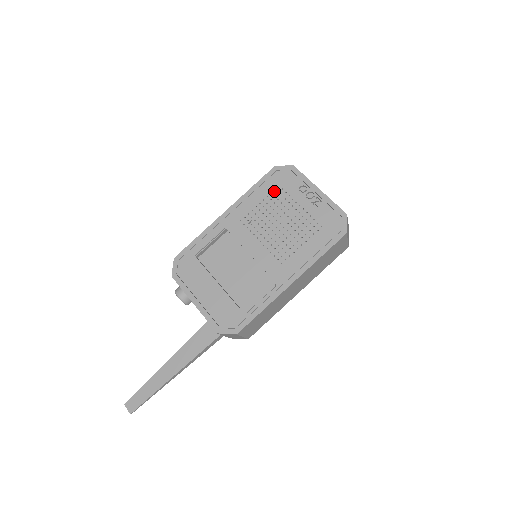
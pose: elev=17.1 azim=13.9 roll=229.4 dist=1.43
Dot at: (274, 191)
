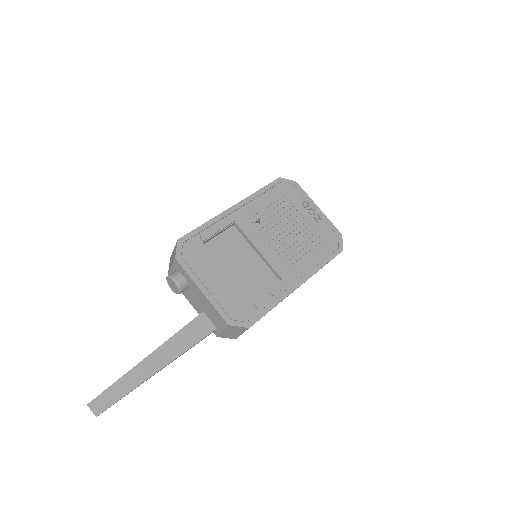
Dot at: (280, 199)
